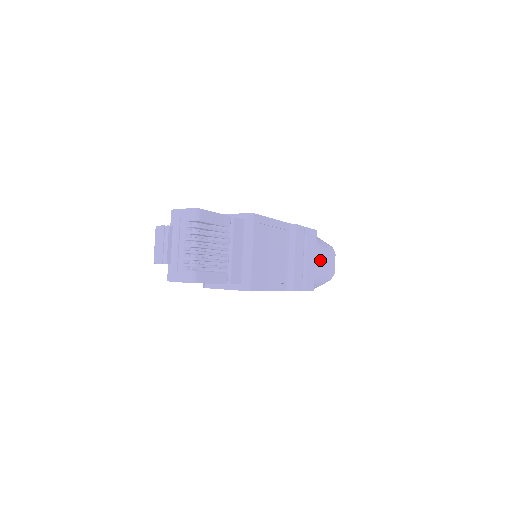
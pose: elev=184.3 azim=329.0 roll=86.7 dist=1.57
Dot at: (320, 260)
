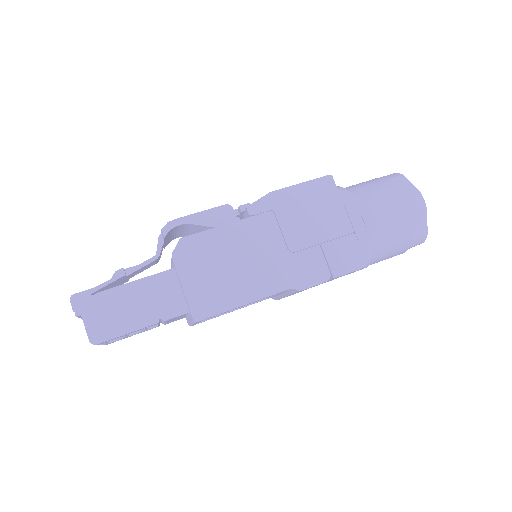
Dot at: occluded
